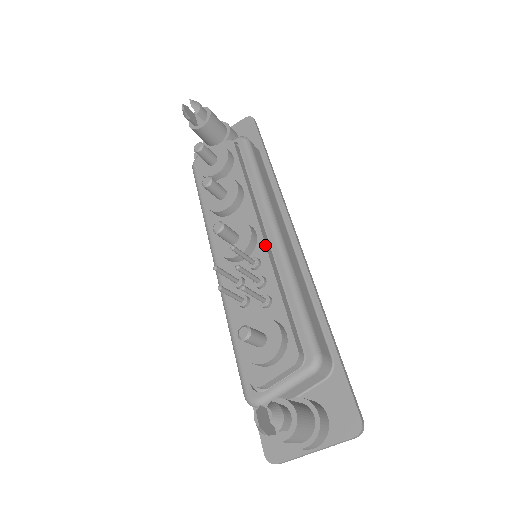
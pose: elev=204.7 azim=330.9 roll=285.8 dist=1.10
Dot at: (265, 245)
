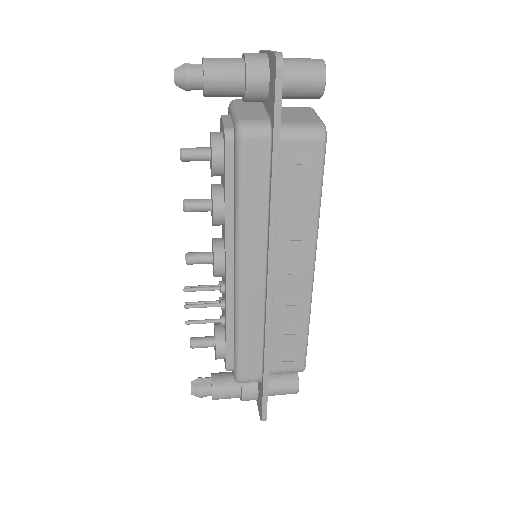
Dot at: (225, 283)
